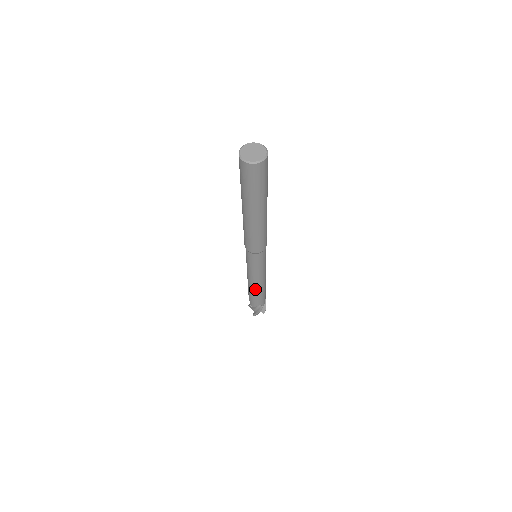
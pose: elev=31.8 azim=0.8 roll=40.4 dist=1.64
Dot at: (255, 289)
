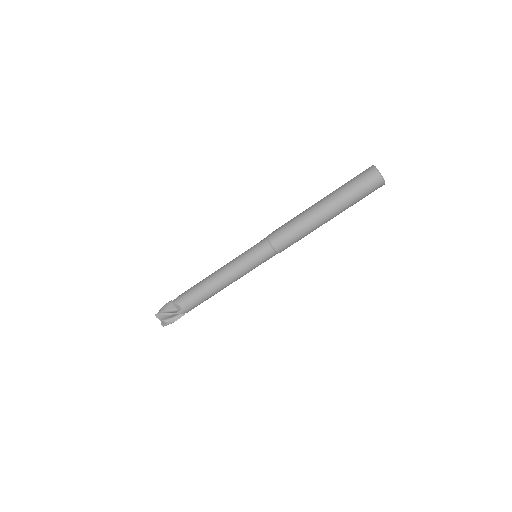
Dot at: (210, 282)
